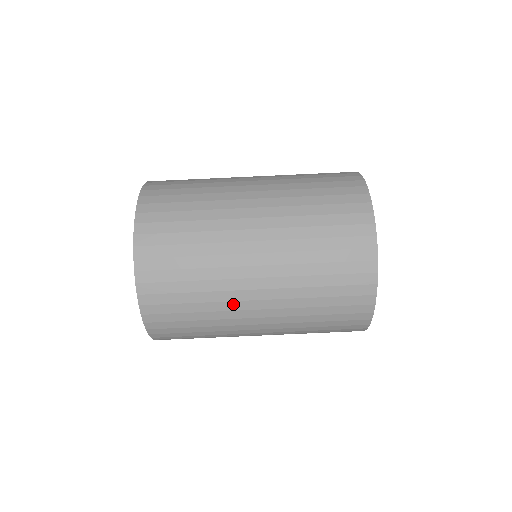
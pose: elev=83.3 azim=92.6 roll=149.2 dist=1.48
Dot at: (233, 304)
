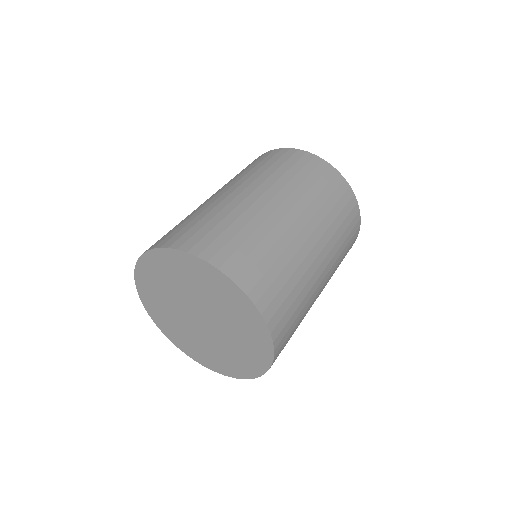
Dot at: (261, 214)
